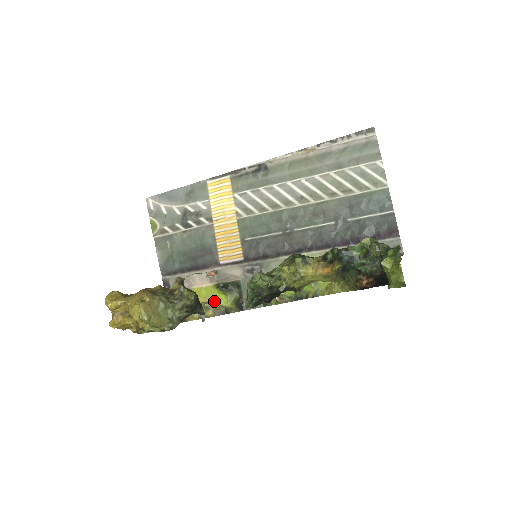
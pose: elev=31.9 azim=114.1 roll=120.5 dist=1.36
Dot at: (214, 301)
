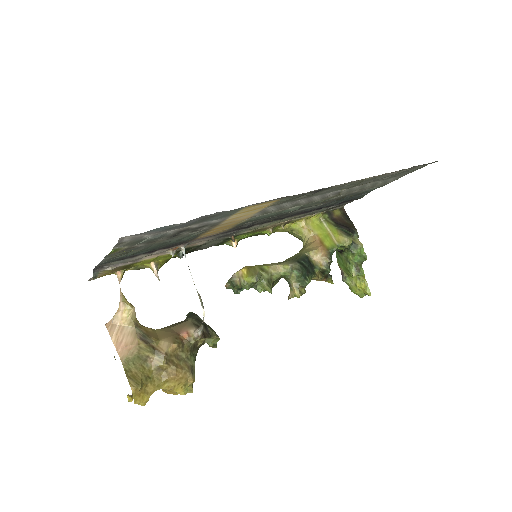
Dot at: (164, 260)
